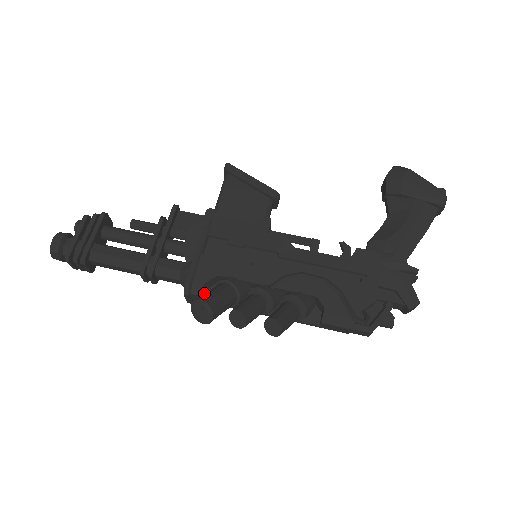
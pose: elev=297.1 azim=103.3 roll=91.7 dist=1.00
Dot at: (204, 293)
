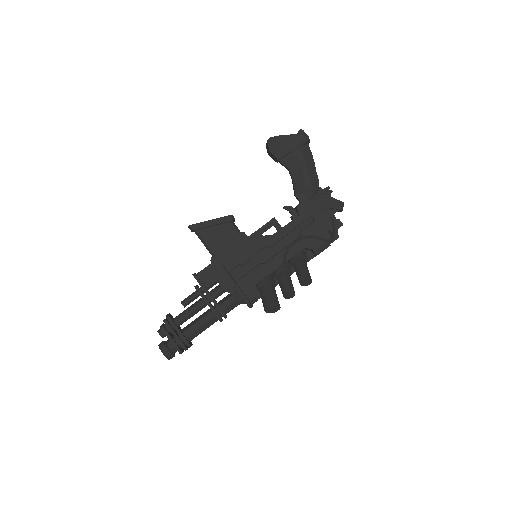
Dot at: occluded
